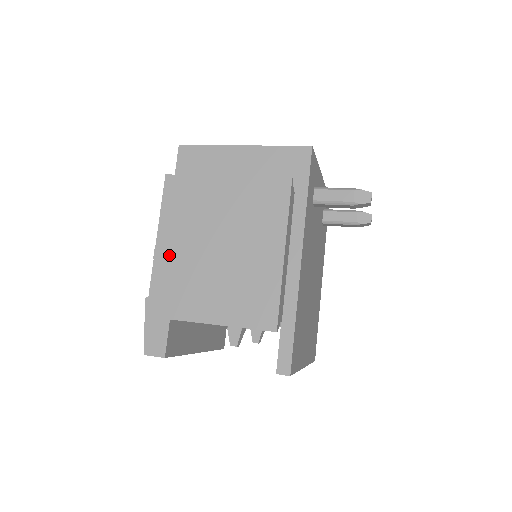
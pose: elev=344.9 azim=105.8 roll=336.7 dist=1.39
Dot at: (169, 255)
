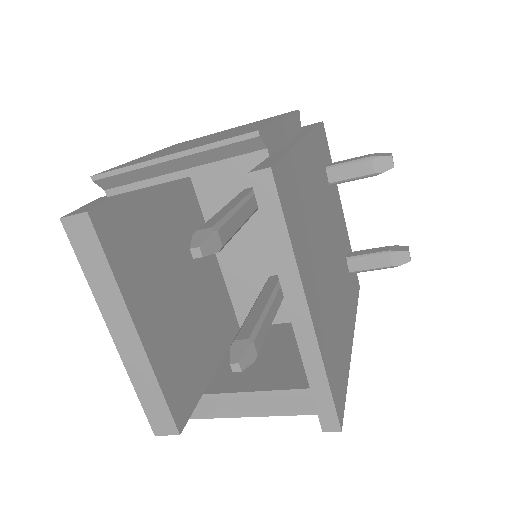
Dot at: (150, 155)
